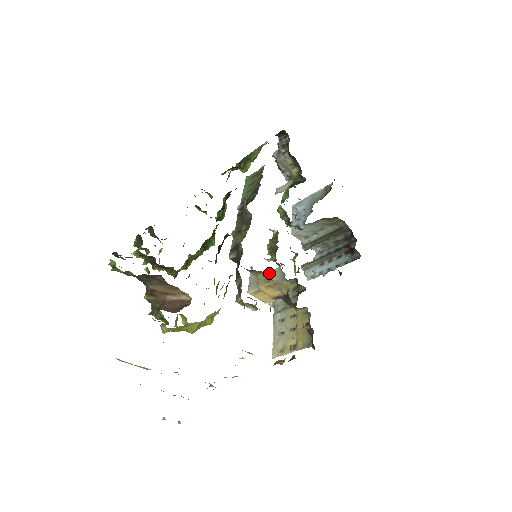
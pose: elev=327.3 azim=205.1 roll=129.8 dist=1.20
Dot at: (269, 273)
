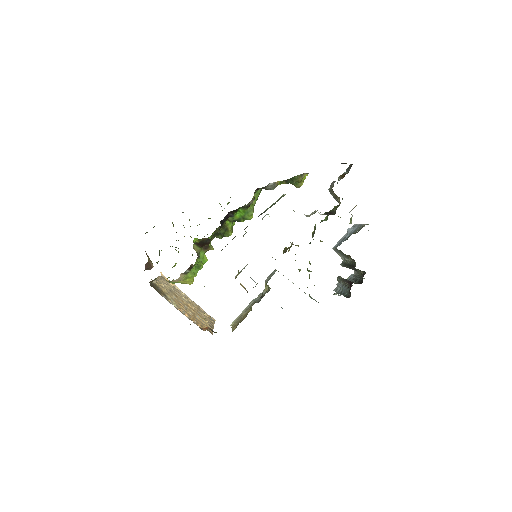
Dot at: occluded
